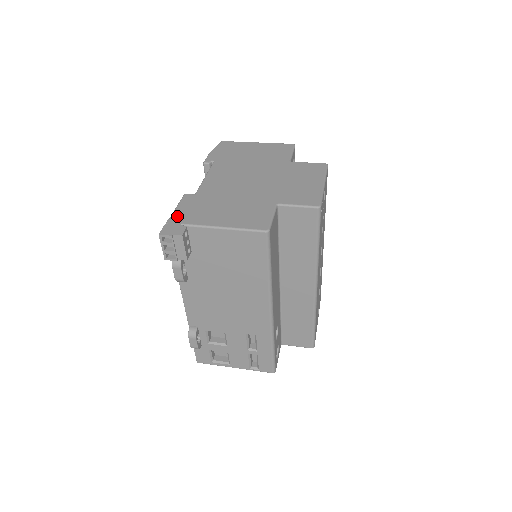
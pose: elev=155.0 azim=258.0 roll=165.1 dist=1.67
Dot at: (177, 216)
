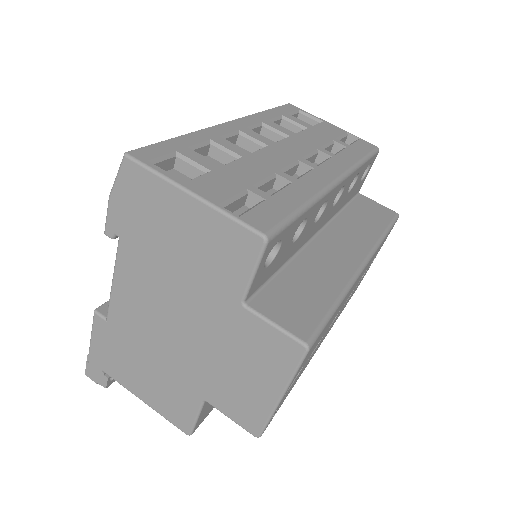
Dot at: (95, 355)
